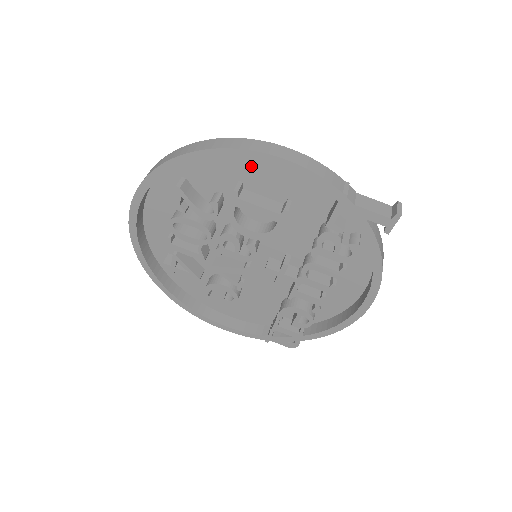
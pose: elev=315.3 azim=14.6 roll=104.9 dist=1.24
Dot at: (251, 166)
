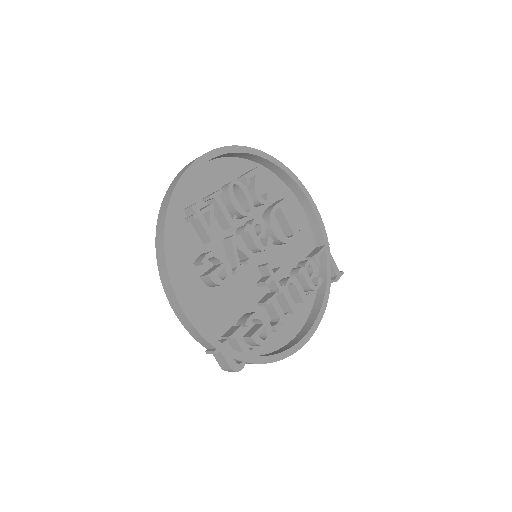
Dot at: (287, 199)
